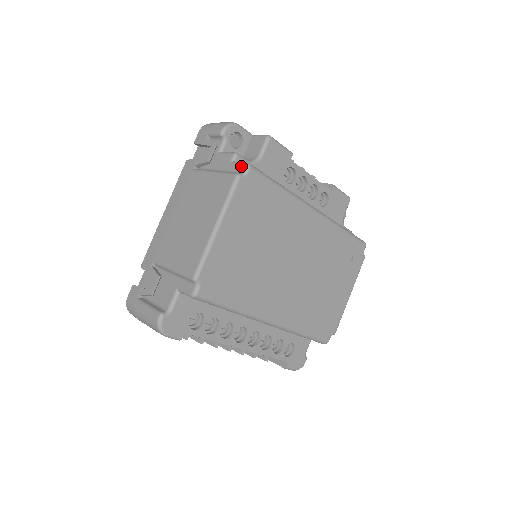
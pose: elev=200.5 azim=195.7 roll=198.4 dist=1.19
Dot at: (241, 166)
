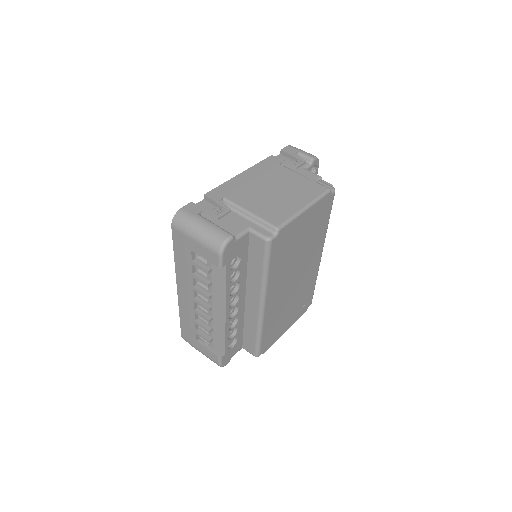
Dot at: (329, 186)
